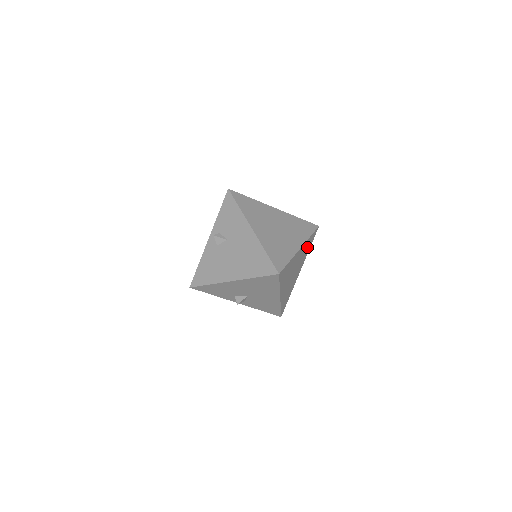
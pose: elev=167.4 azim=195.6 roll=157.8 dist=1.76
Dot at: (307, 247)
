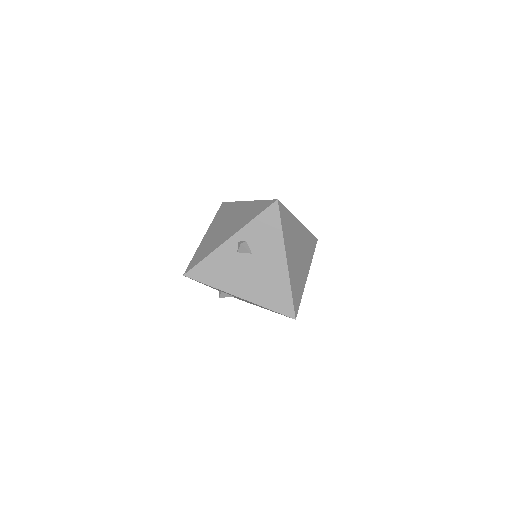
Dot at: occluded
